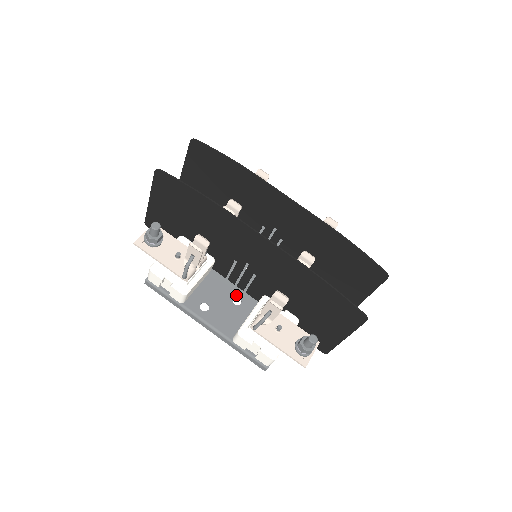
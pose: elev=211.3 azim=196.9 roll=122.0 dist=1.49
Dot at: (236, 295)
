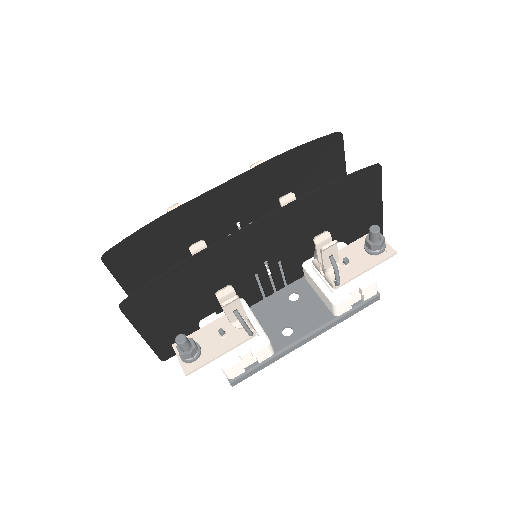
Dot at: (287, 295)
